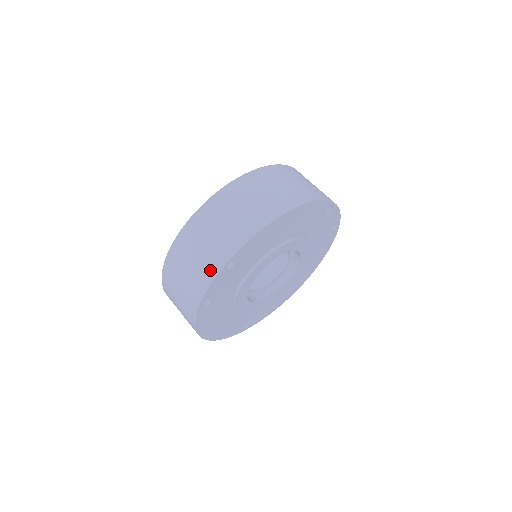
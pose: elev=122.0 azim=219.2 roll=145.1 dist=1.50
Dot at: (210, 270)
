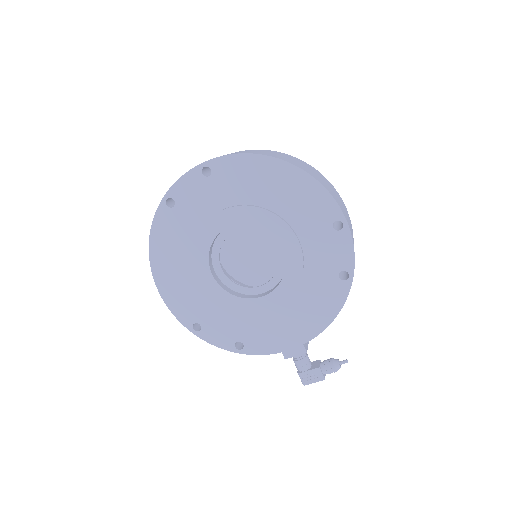
Dot at: occluded
